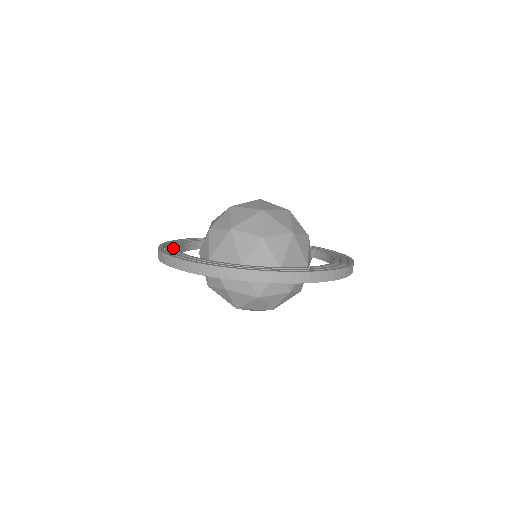
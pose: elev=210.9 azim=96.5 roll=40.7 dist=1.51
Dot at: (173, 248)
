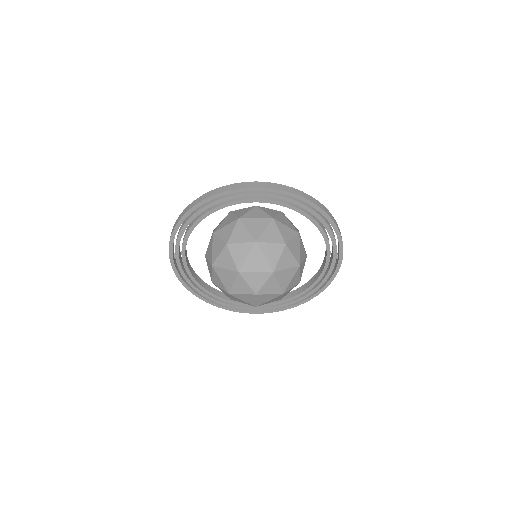
Dot at: occluded
